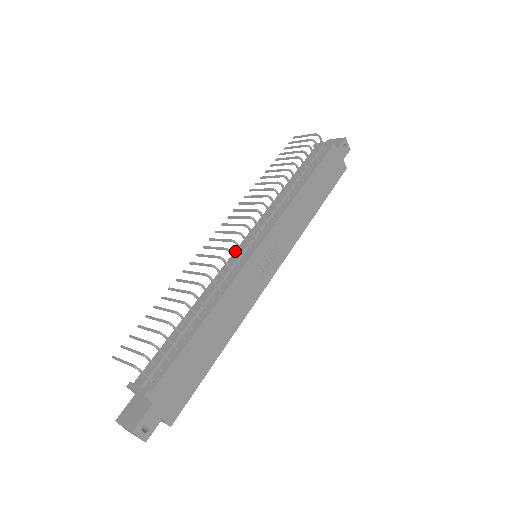
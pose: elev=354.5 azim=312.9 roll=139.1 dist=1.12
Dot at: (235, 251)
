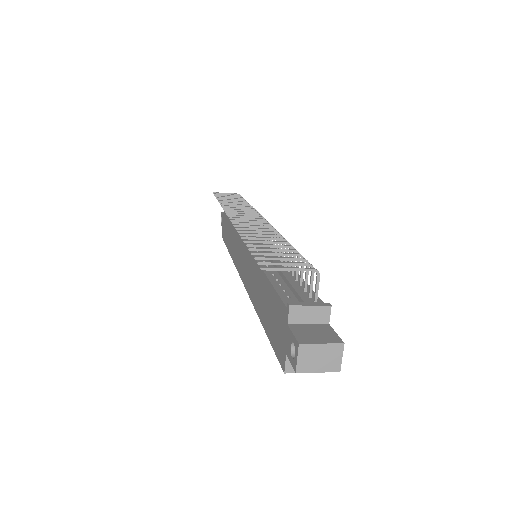
Dot at: occluded
